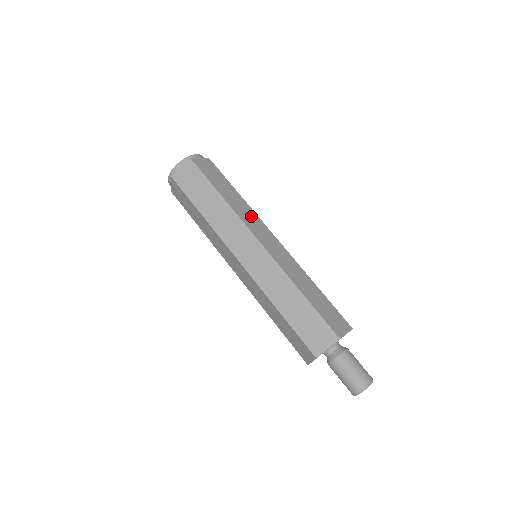
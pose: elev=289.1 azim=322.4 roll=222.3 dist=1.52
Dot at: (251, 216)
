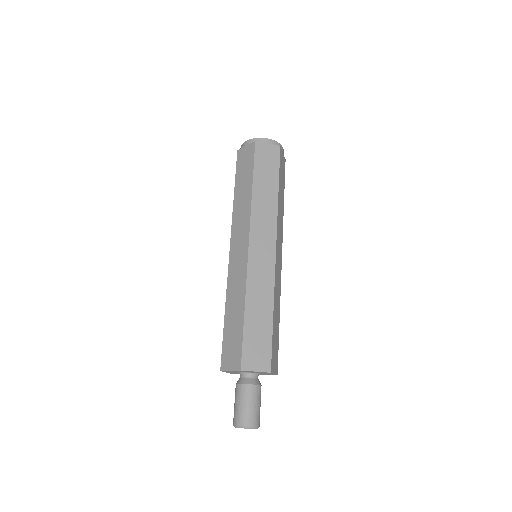
Dot at: (281, 226)
